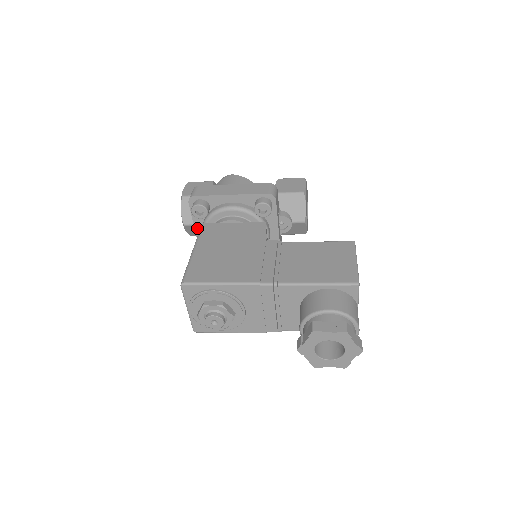
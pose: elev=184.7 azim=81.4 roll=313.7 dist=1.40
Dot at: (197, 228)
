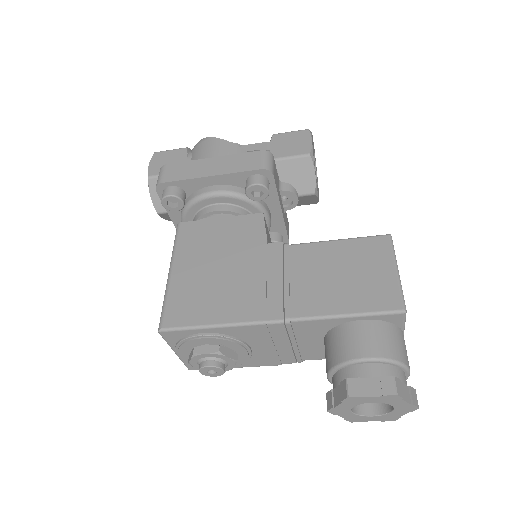
Dot at: (174, 219)
